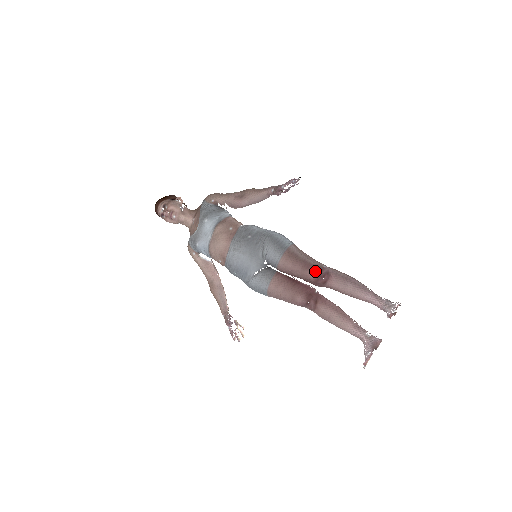
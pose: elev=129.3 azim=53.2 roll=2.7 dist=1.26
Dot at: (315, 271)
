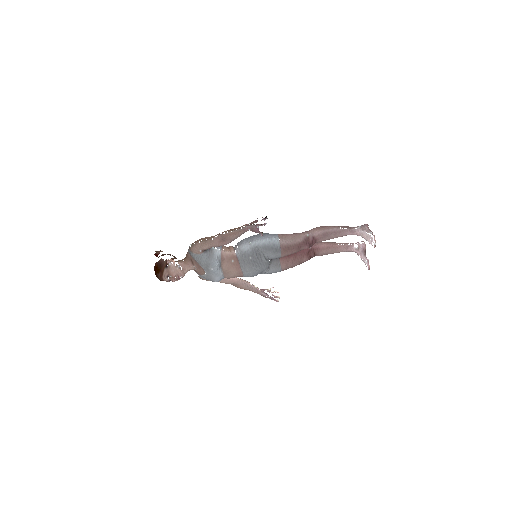
Dot at: (306, 245)
